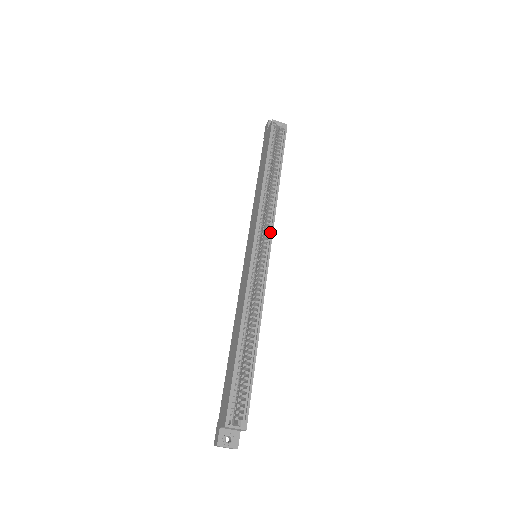
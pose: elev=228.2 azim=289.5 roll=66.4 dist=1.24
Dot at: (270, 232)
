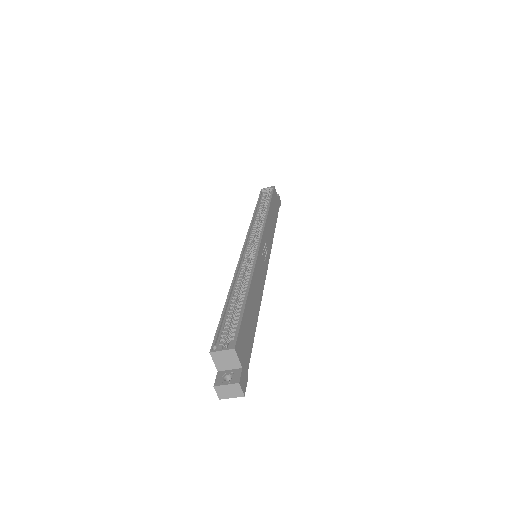
Dot at: (262, 233)
